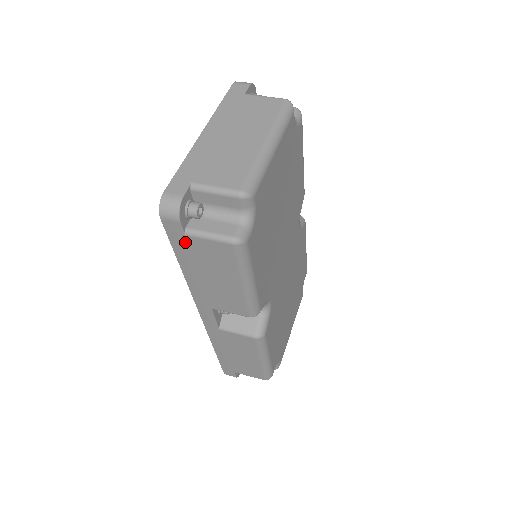
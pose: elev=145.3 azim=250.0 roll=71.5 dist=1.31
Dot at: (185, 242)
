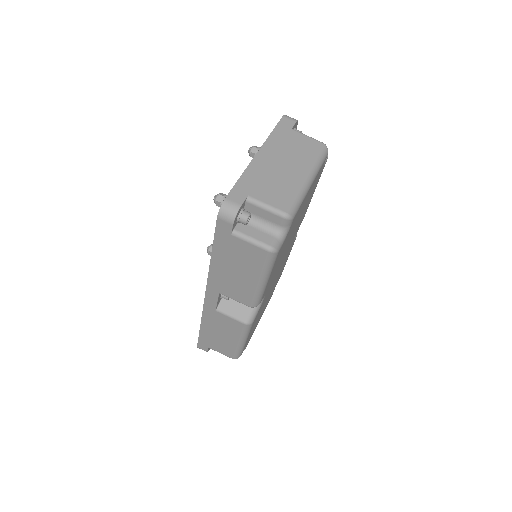
Dot at: (228, 239)
